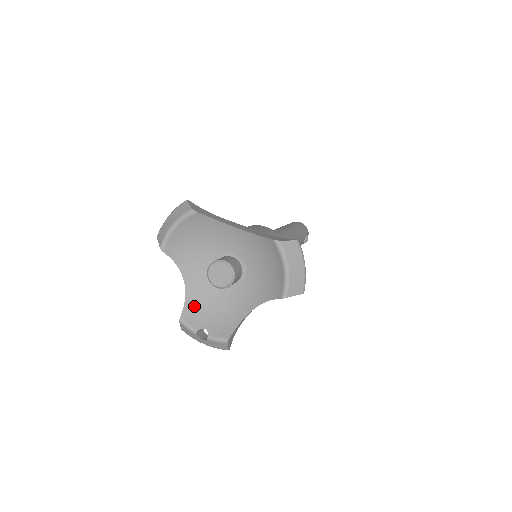
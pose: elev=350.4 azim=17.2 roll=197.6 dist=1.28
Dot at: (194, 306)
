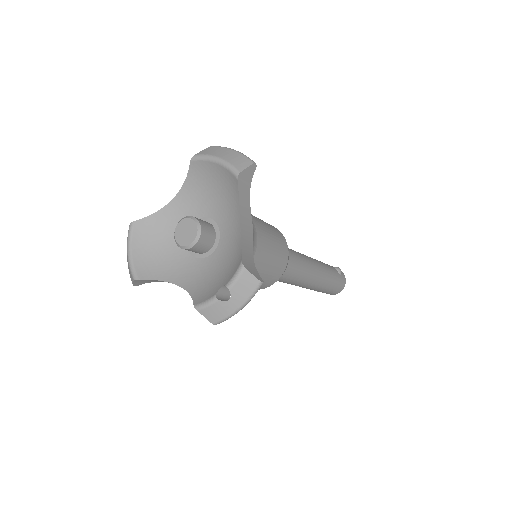
Dot at: (201, 290)
